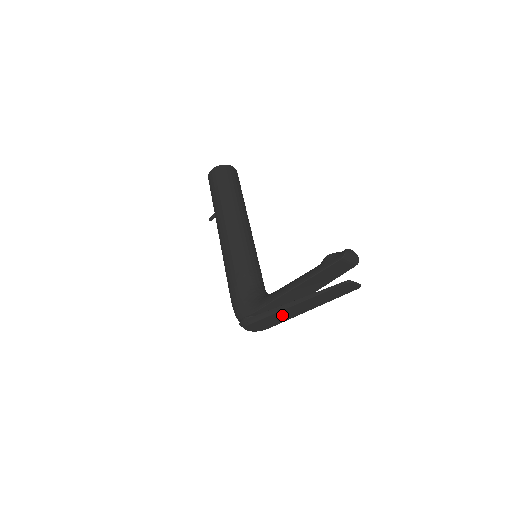
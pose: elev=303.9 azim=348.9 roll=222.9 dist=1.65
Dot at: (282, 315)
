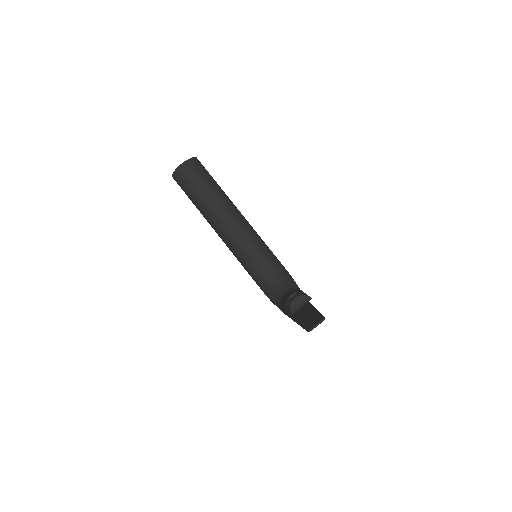
Dot at: occluded
